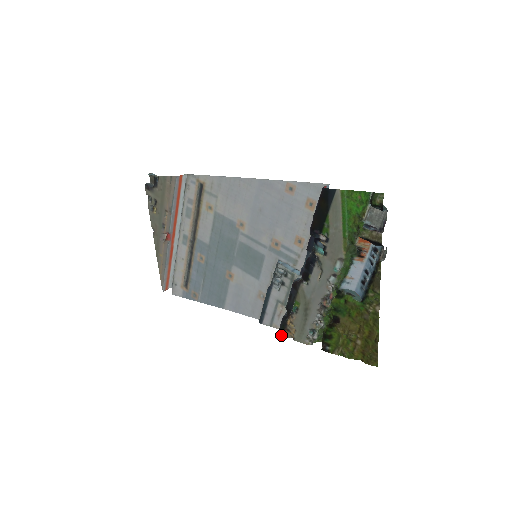
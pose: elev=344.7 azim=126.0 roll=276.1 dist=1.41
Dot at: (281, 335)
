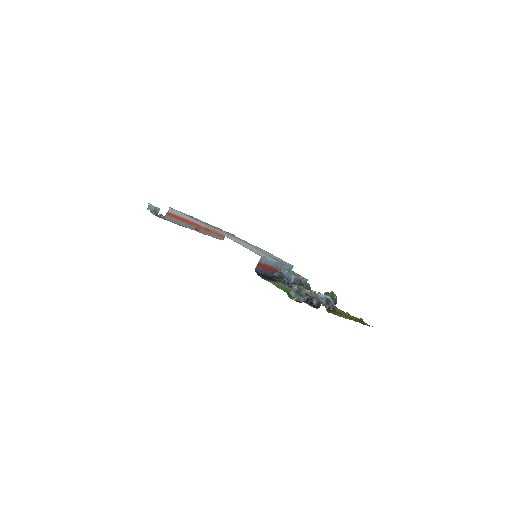
Dot at: occluded
